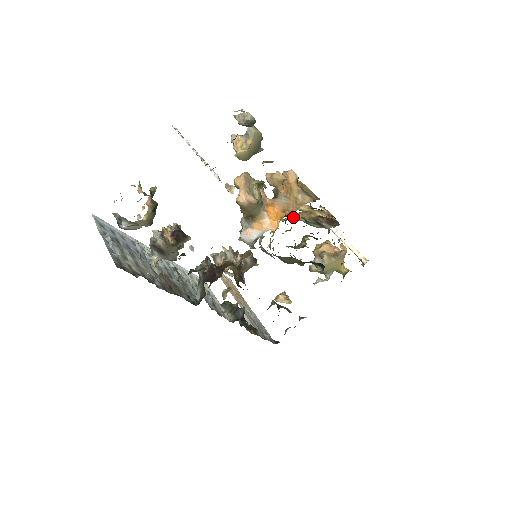
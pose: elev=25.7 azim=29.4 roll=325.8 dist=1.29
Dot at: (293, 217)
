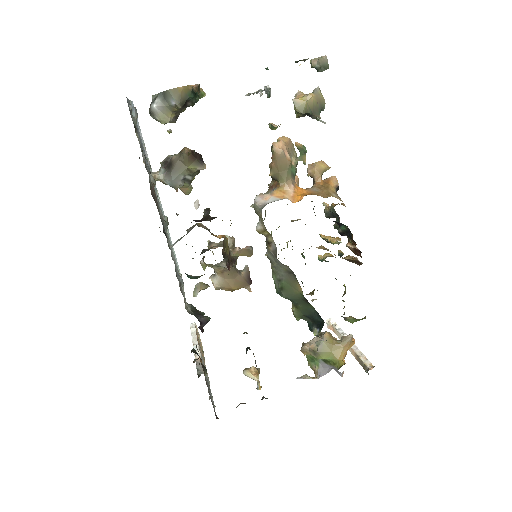
Dot at: occluded
